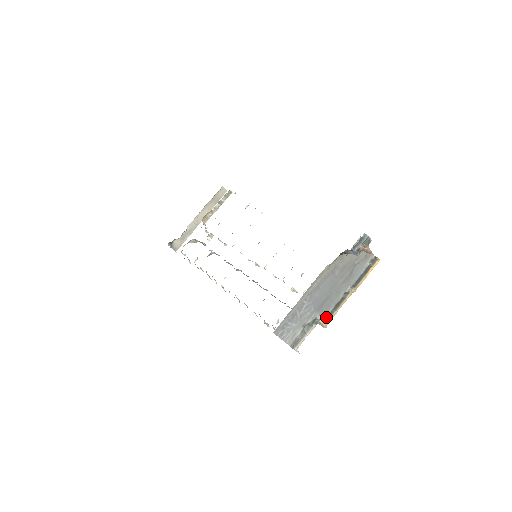
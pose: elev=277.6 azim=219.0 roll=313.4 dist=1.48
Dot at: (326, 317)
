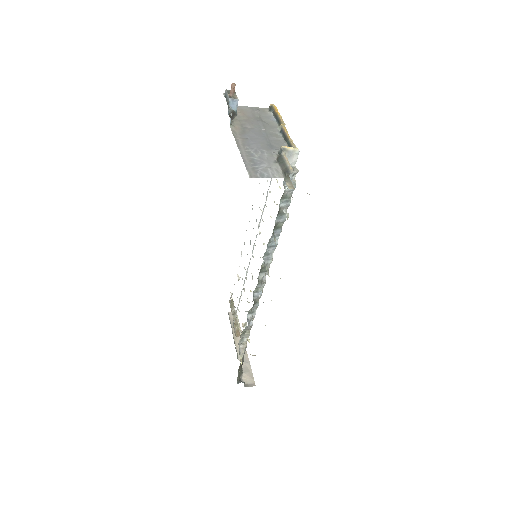
Dot at: occluded
